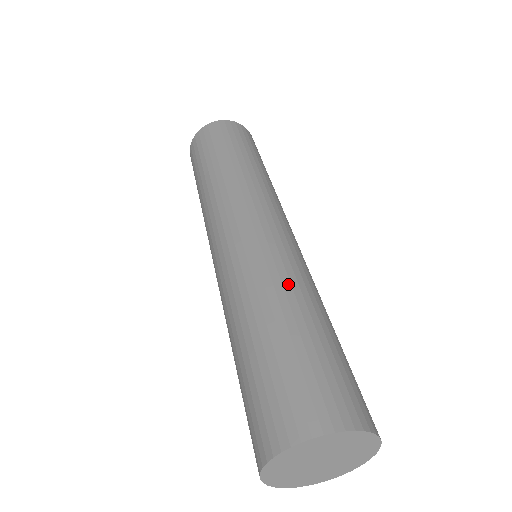
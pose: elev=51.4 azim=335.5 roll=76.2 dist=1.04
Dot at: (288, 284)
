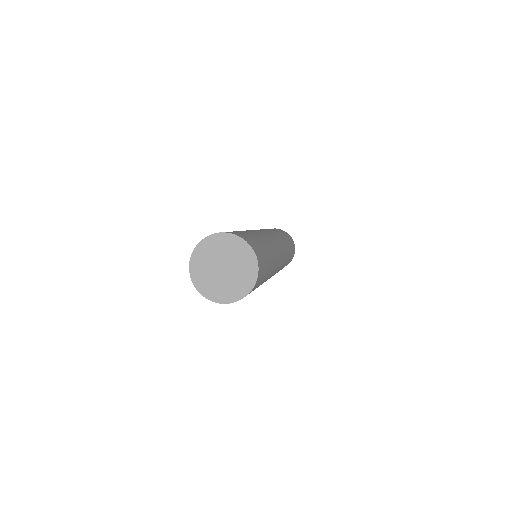
Dot at: (270, 244)
